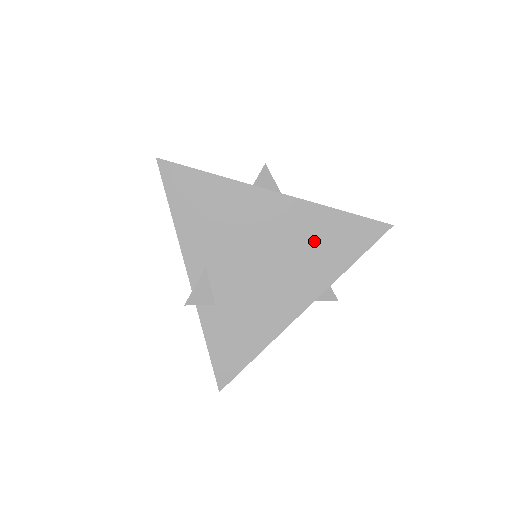
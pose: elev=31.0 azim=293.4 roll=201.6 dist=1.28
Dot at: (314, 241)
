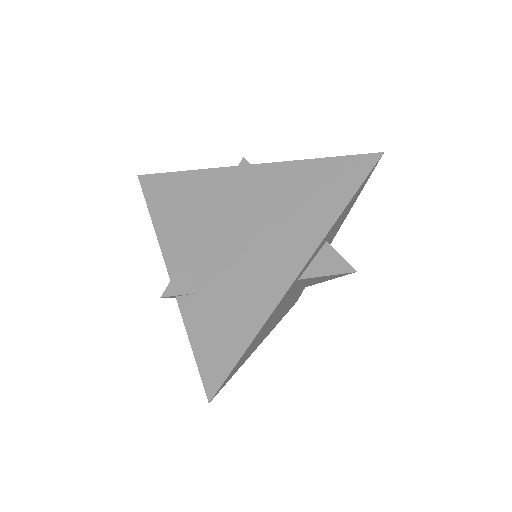
Dot at: (296, 196)
